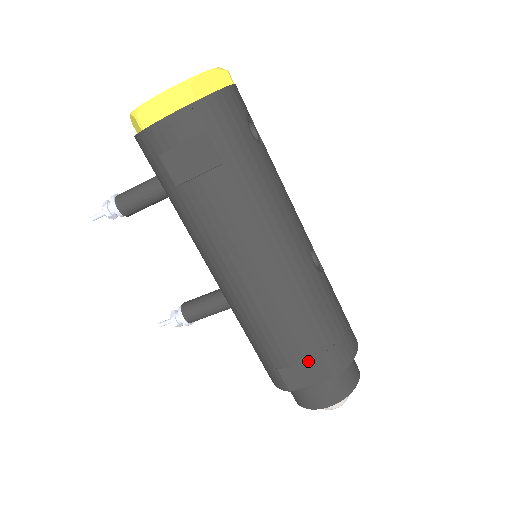
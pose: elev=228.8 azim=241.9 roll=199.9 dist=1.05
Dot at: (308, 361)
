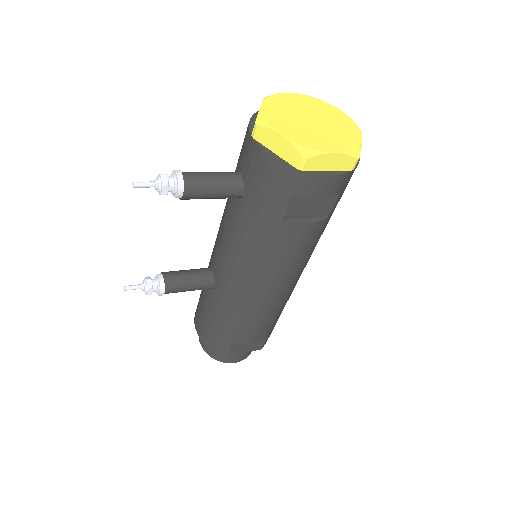
Dot at: occluded
